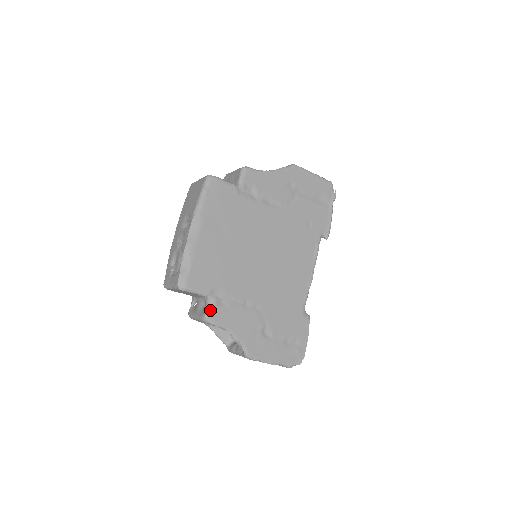
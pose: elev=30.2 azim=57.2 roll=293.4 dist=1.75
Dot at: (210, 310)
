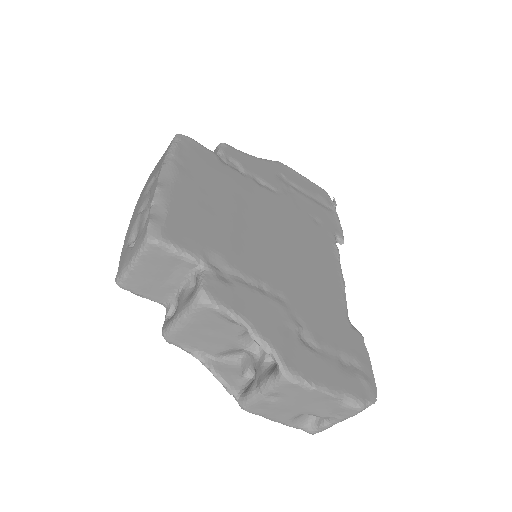
Dot at: (207, 282)
